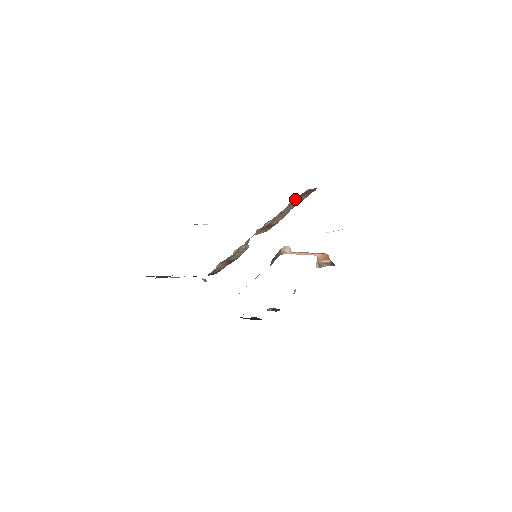
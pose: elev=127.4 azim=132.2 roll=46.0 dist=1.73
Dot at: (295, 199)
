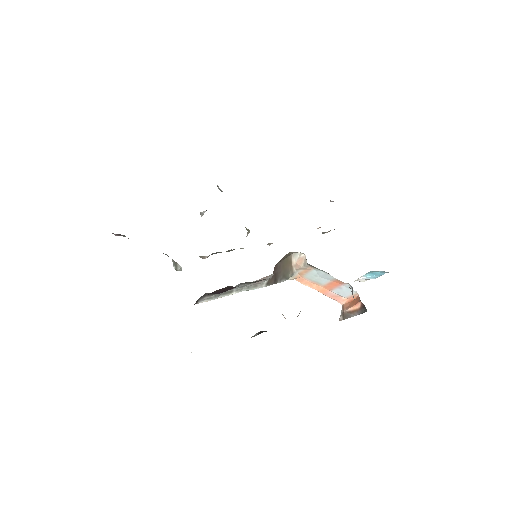
Dot at: occluded
